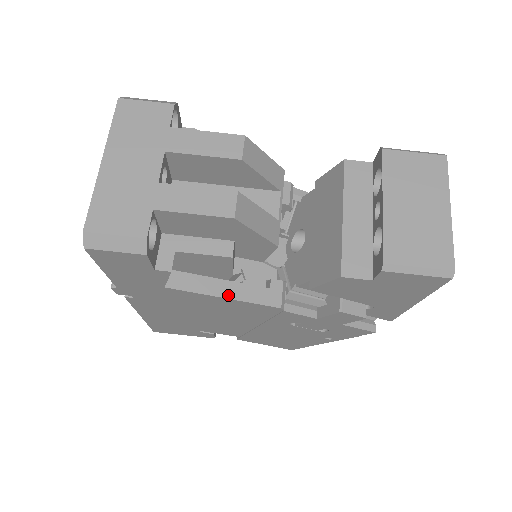
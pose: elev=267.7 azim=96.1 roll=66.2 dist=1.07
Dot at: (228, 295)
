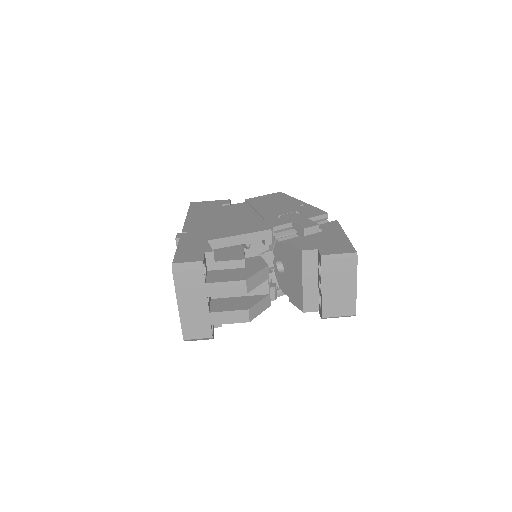
Dot at: occluded
